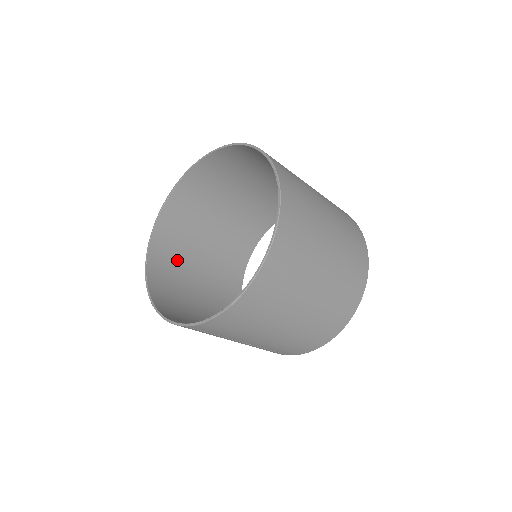
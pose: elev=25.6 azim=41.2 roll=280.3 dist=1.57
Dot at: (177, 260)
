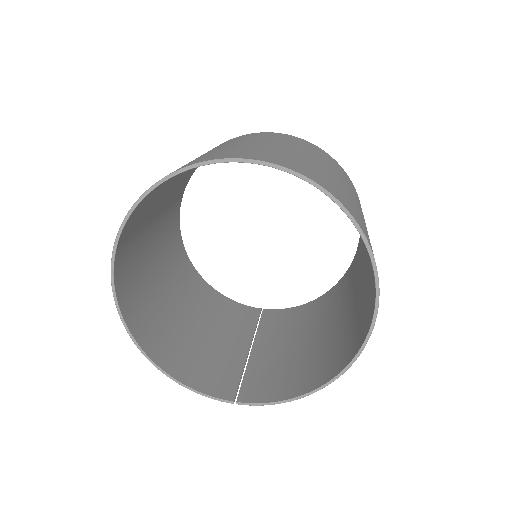
Dot at: (137, 268)
